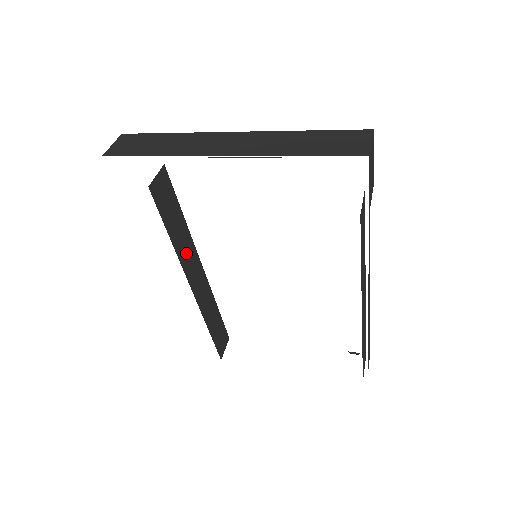
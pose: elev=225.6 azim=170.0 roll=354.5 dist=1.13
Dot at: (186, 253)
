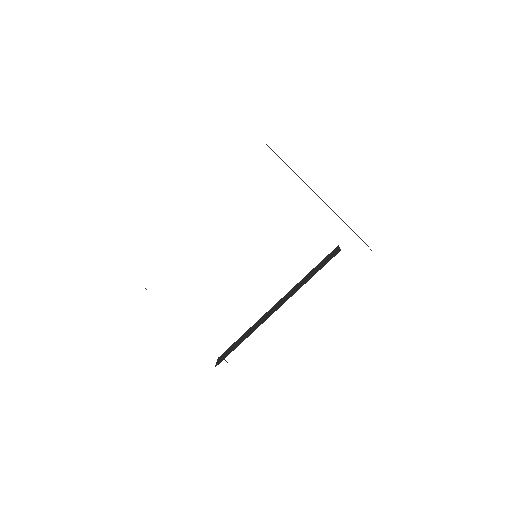
Dot at: occluded
